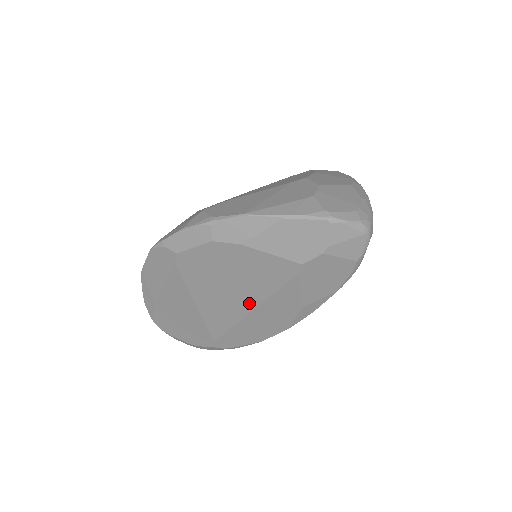
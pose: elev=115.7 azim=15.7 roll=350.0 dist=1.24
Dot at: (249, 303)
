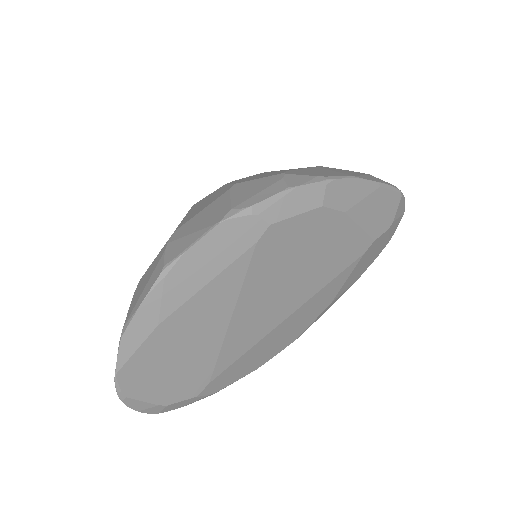
Dot at: (296, 302)
